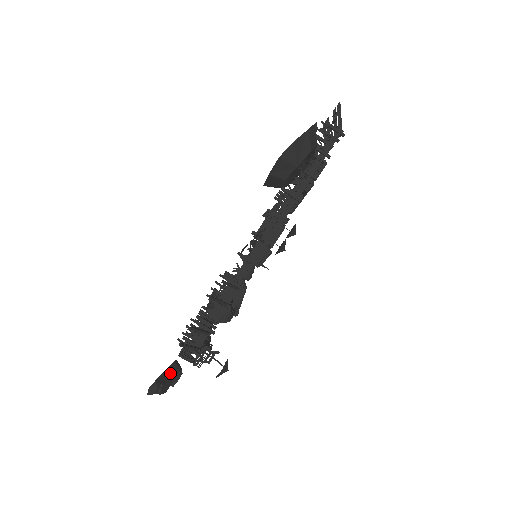
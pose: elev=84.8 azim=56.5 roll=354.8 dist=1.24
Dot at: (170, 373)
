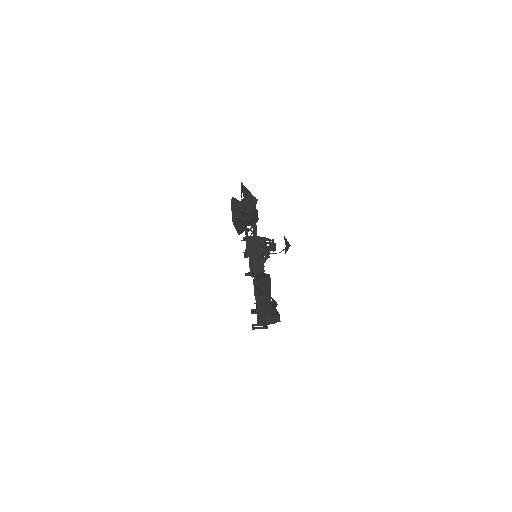
Dot at: occluded
